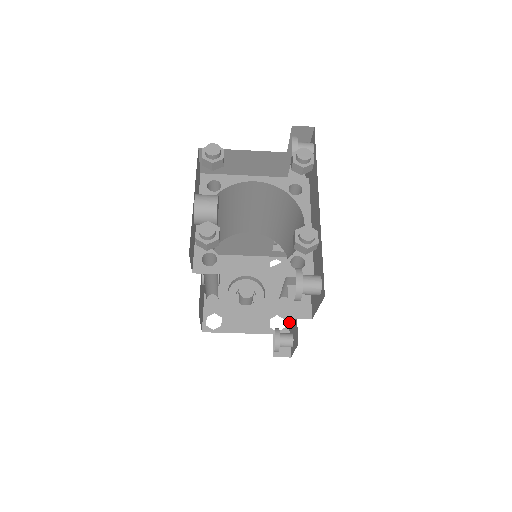
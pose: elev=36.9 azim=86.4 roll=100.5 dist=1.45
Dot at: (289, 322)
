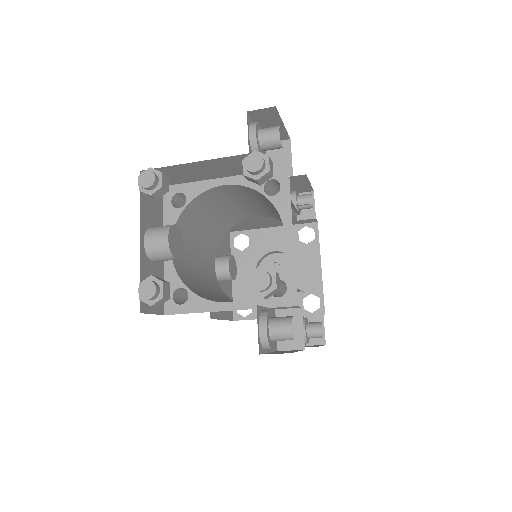
Dot at: occluded
